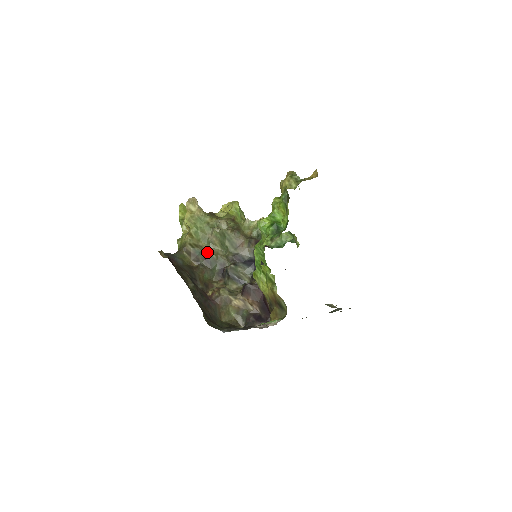
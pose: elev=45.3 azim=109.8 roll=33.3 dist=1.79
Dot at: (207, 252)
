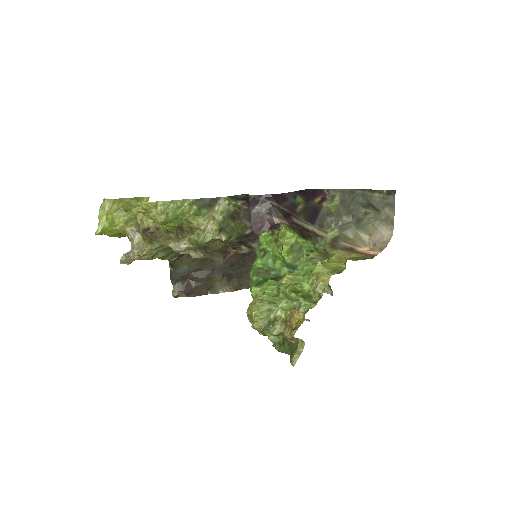
Dot at: occluded
